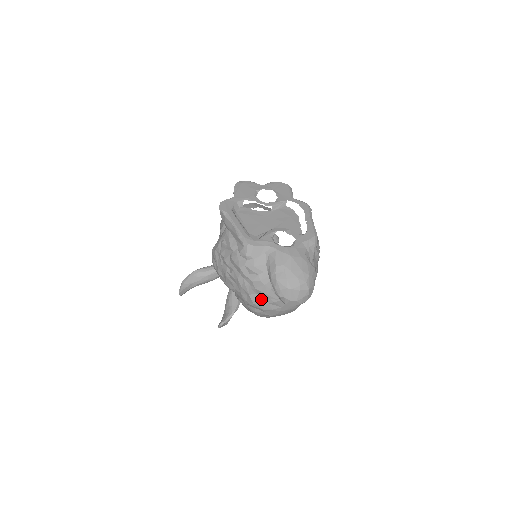
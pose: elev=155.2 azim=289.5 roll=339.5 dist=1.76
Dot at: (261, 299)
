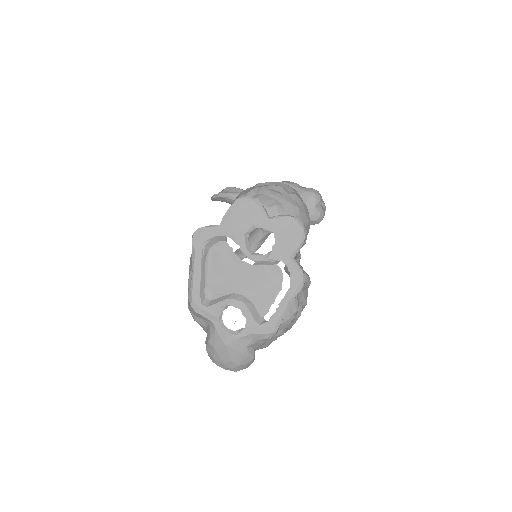
Dot at: occluded
